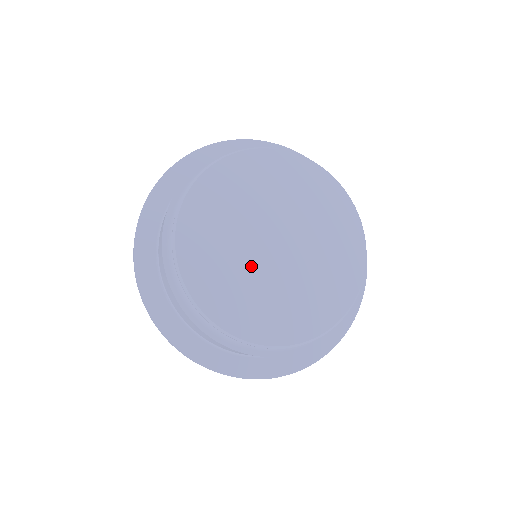
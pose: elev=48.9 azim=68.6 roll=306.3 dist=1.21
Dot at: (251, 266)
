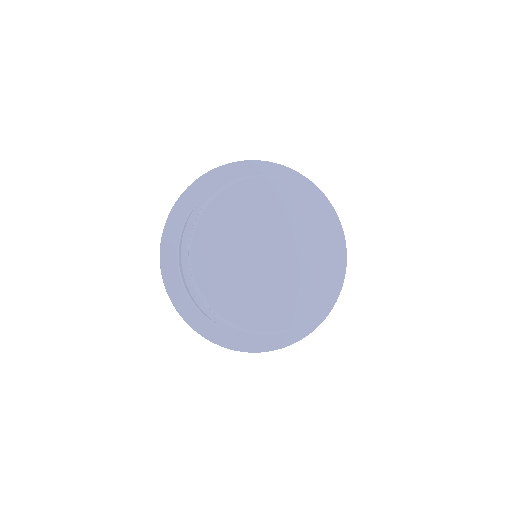
Dot at: (244, 242)
